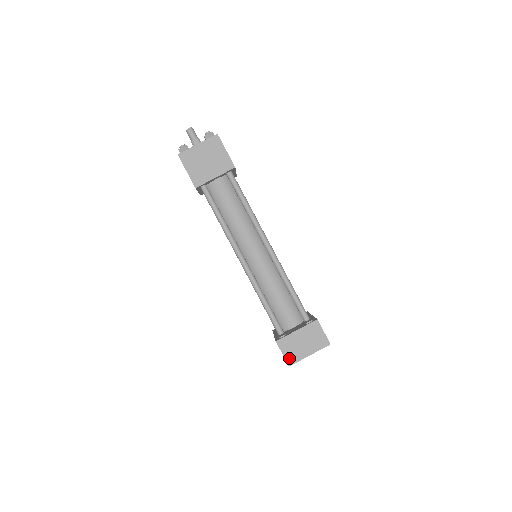
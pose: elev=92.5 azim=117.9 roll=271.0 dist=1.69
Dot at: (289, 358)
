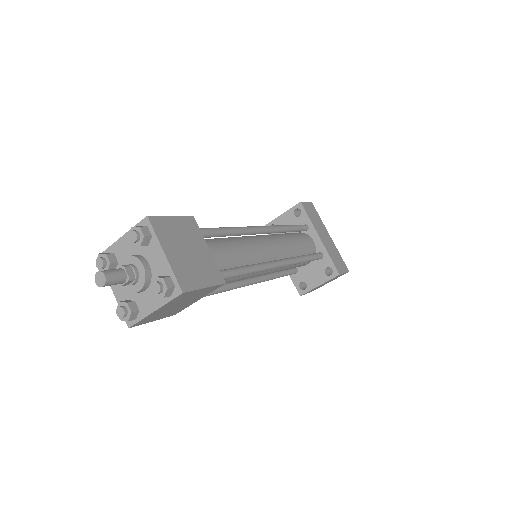
Dot at: occluded
